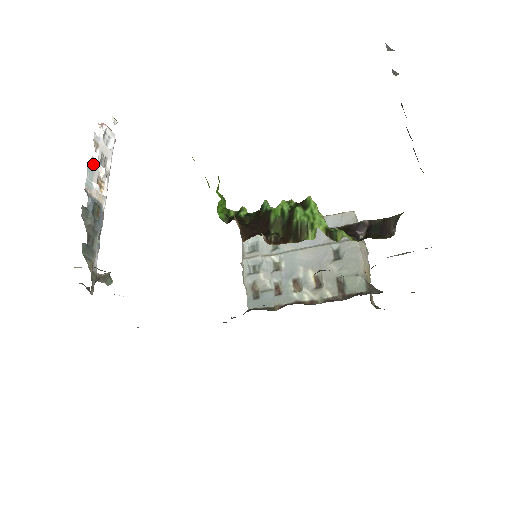
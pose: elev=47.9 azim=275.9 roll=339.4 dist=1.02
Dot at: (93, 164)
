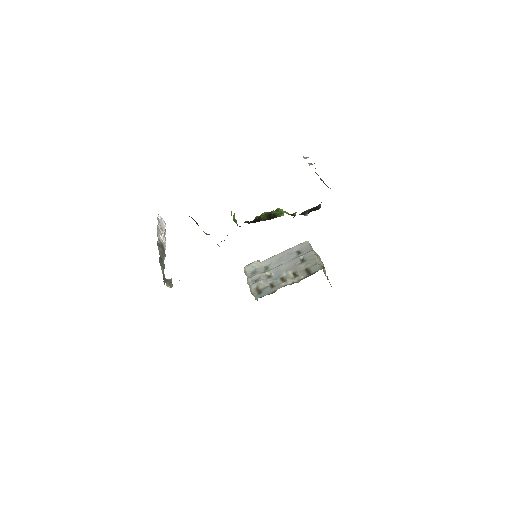
Dot at: (158, 228)
